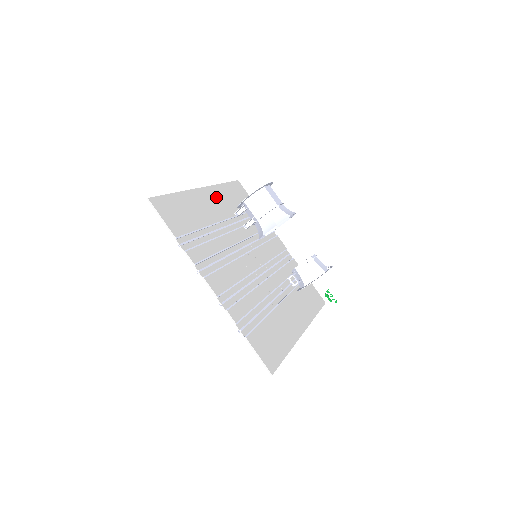
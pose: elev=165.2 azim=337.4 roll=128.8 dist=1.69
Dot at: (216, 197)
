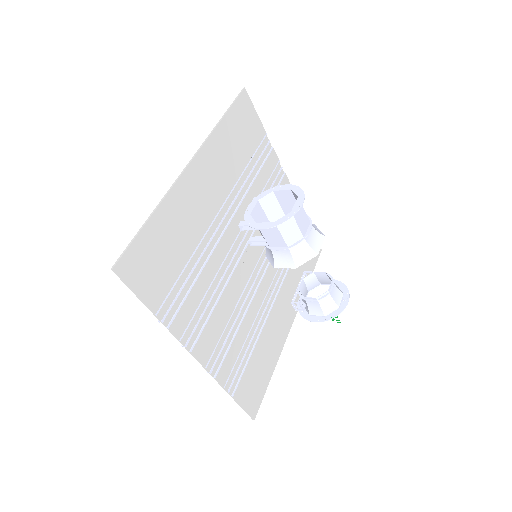
Dot at: (211, 165)
